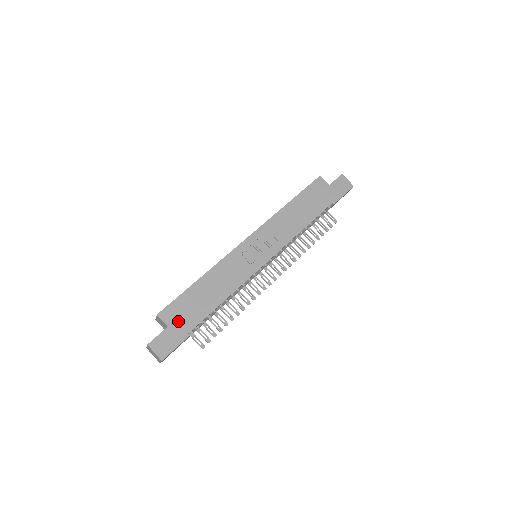
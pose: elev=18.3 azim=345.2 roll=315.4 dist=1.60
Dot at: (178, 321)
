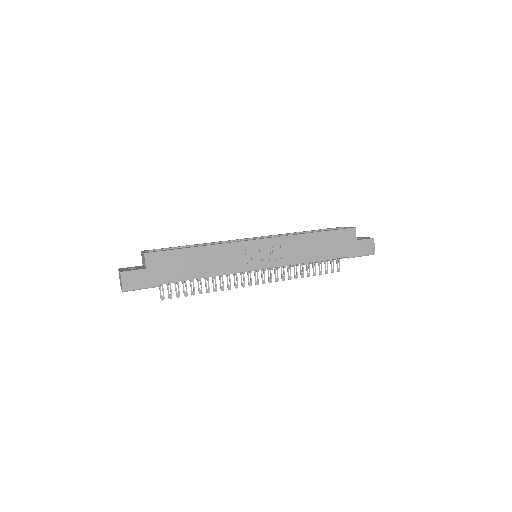
Dot at: (157, 269)
